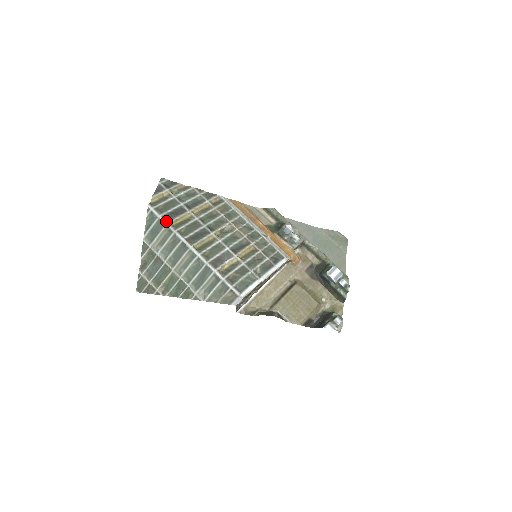
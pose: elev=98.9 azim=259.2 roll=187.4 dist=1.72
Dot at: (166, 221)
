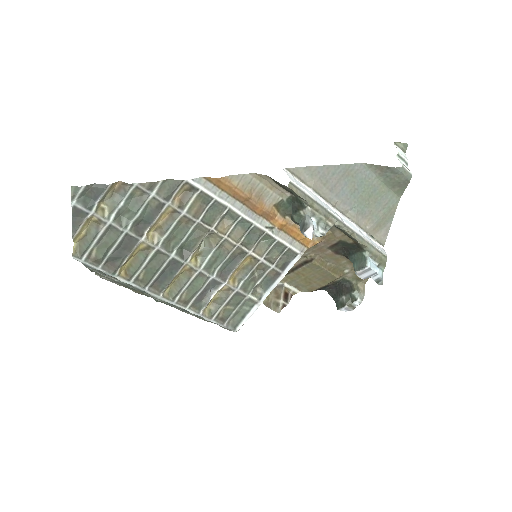
Dot at: (111, 275)
